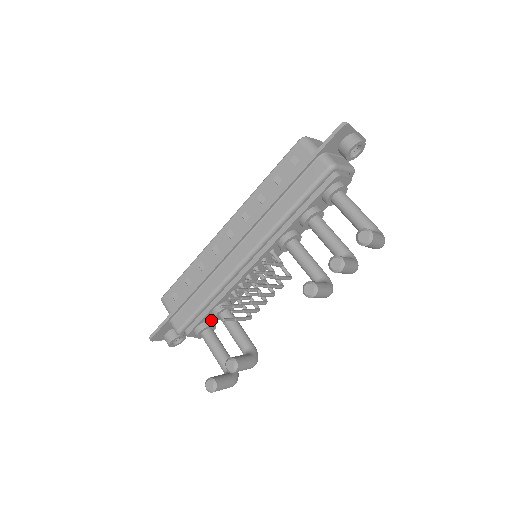
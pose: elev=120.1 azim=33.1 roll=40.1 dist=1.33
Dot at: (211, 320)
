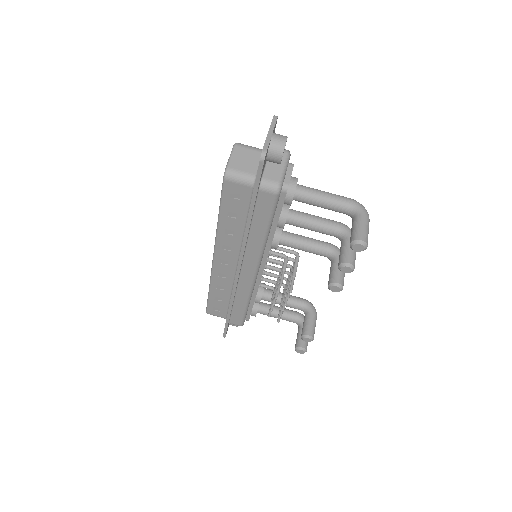
Dot at: occluded
